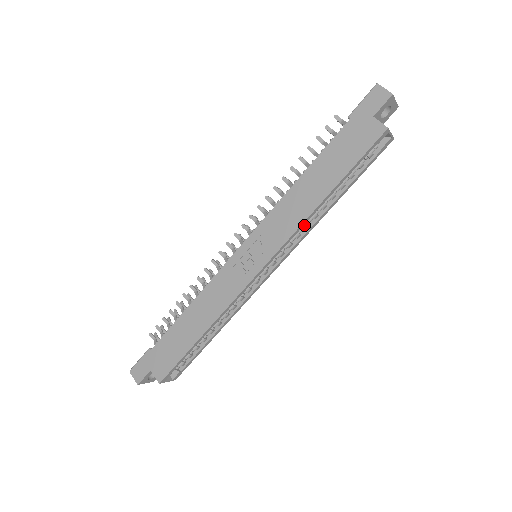
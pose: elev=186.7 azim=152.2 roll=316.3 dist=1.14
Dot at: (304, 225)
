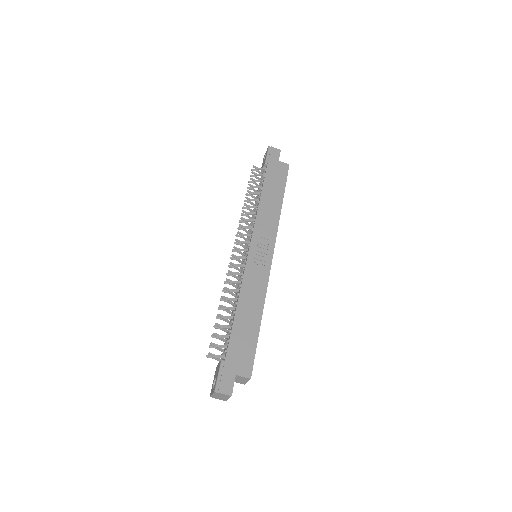
Dot at: occluded
